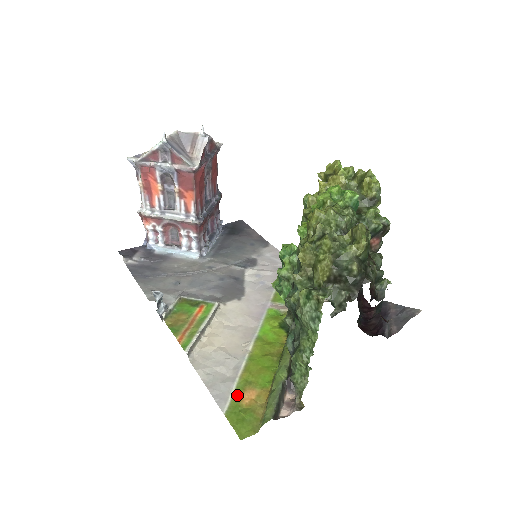
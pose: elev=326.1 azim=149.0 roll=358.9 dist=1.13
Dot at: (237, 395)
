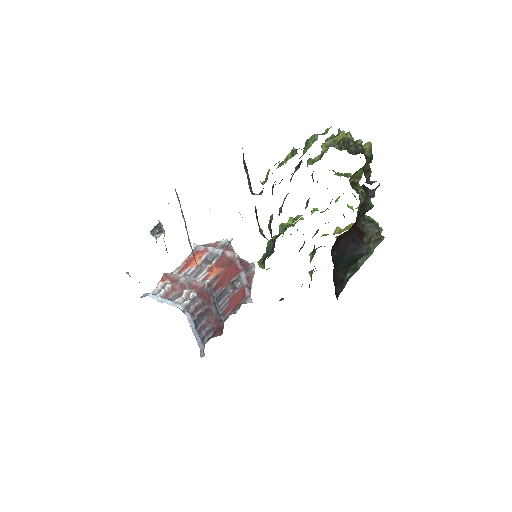
Dot at: occluded
